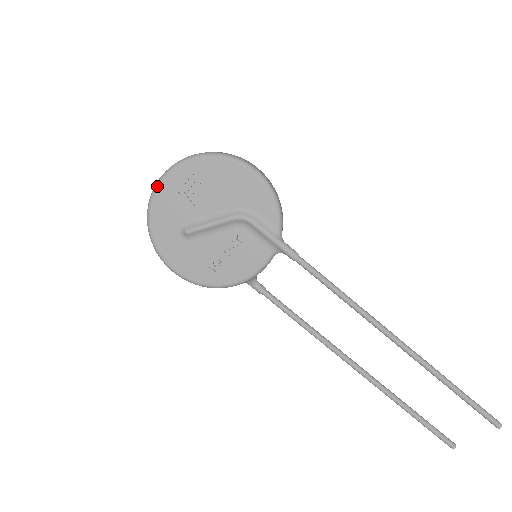
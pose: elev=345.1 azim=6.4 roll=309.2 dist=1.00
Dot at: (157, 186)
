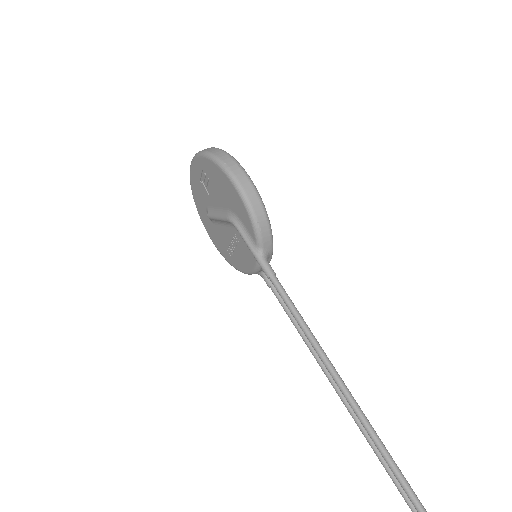
Dot at: (190, 170)
